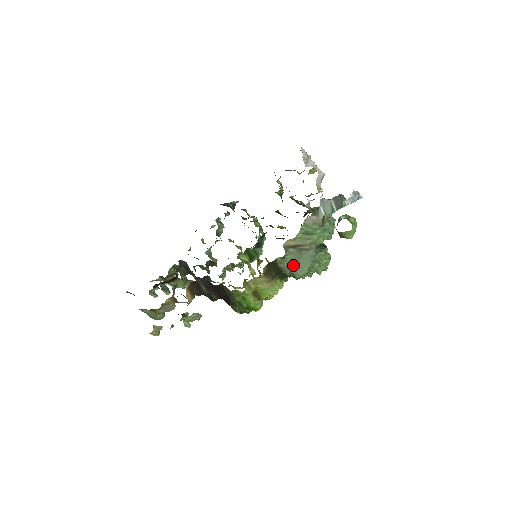
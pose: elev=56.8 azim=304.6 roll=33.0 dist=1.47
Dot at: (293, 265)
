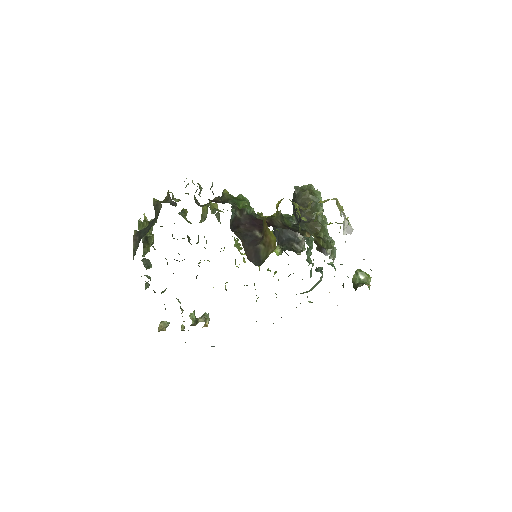
Dot at: (304, 292)
